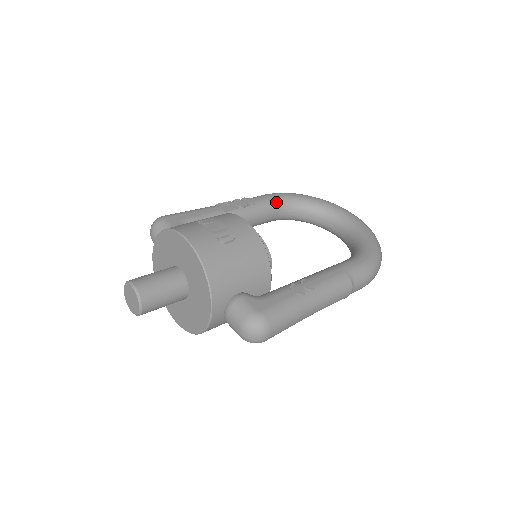
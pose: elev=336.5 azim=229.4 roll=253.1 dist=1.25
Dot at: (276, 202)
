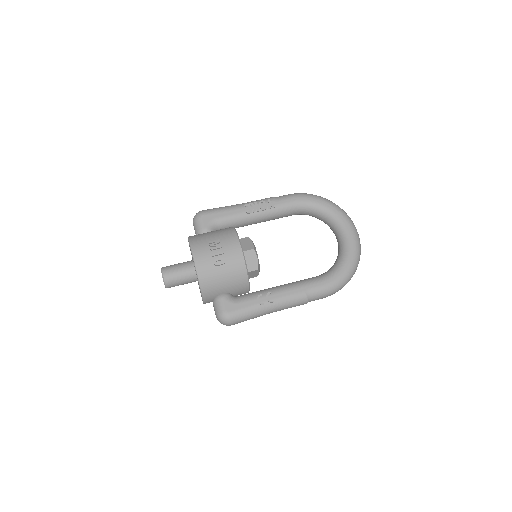
Dot at: (295, 206)
